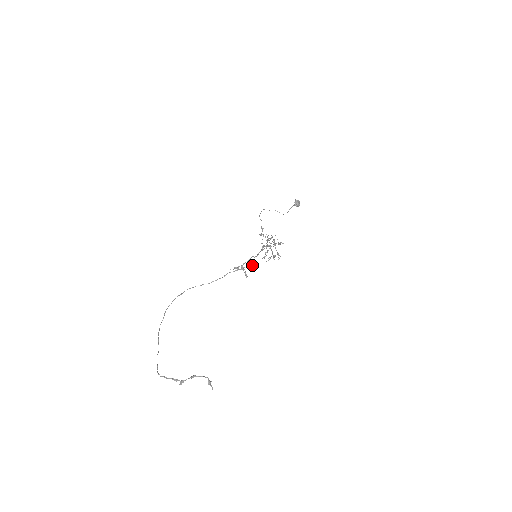
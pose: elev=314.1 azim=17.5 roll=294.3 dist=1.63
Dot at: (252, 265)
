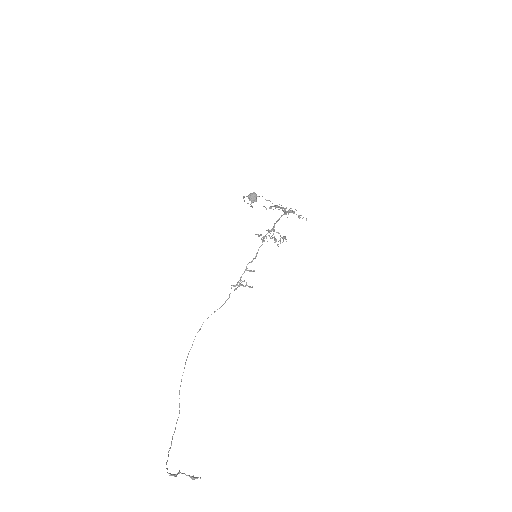
Dot at: occluded
